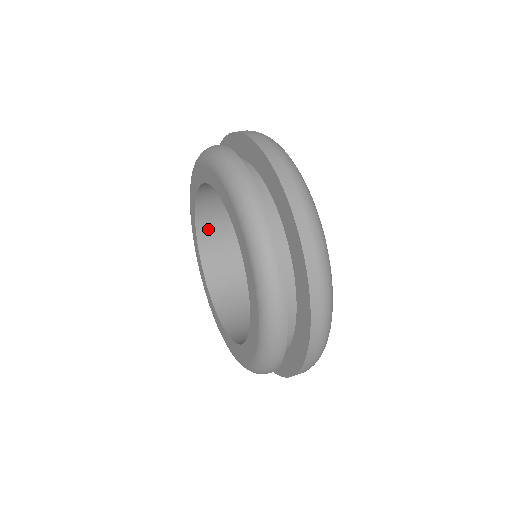
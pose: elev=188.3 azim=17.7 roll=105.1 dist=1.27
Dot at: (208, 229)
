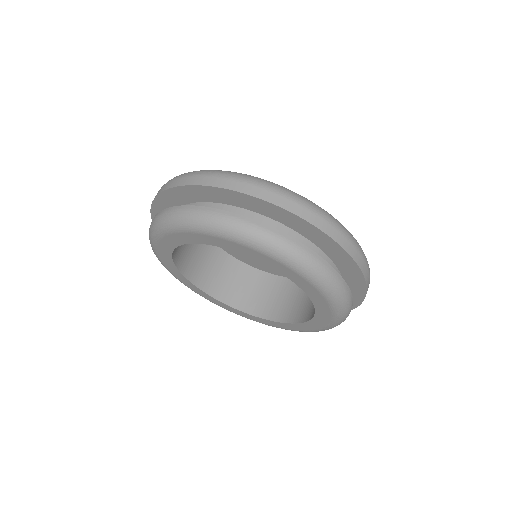
Dot at: (244, 301)
